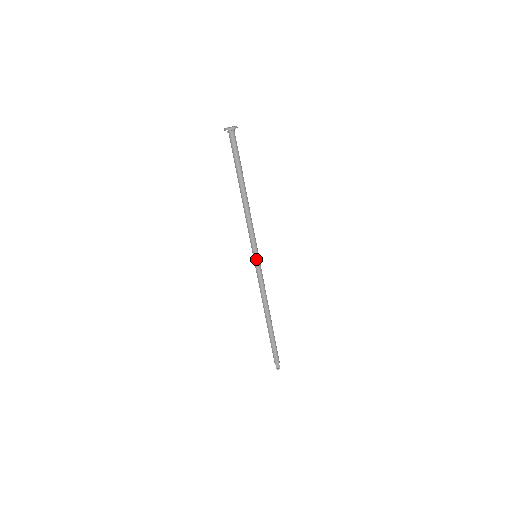
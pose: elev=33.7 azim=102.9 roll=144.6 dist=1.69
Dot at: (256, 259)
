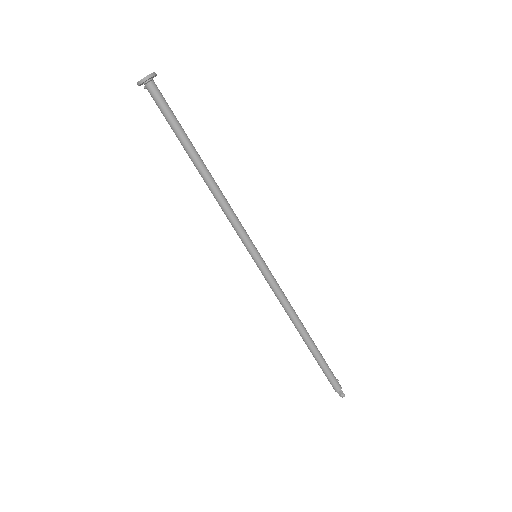
Dot at: (256, 261)
